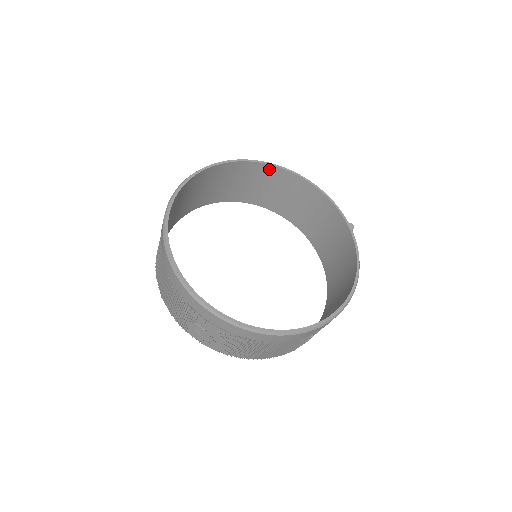
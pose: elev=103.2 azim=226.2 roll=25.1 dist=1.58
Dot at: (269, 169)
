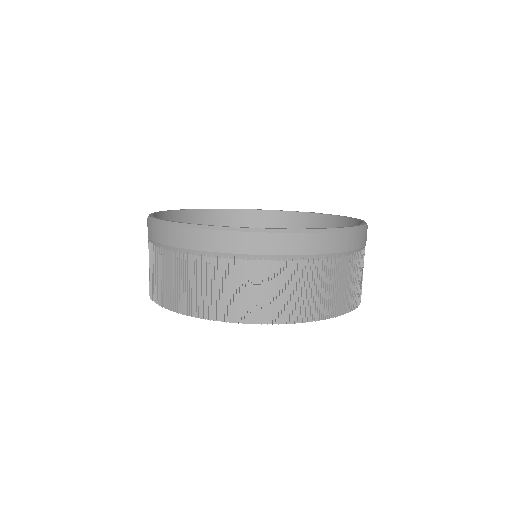
Dot at: (214, 215)
